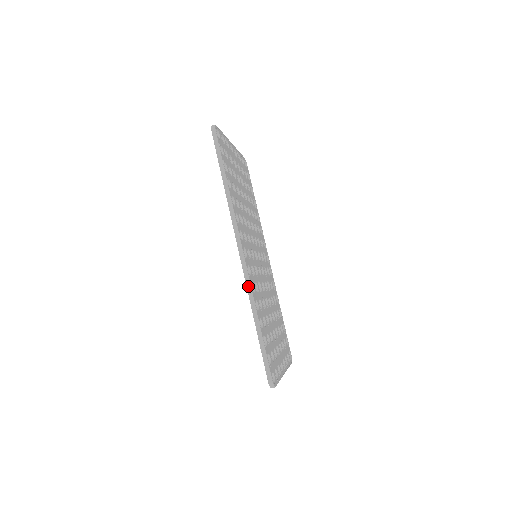
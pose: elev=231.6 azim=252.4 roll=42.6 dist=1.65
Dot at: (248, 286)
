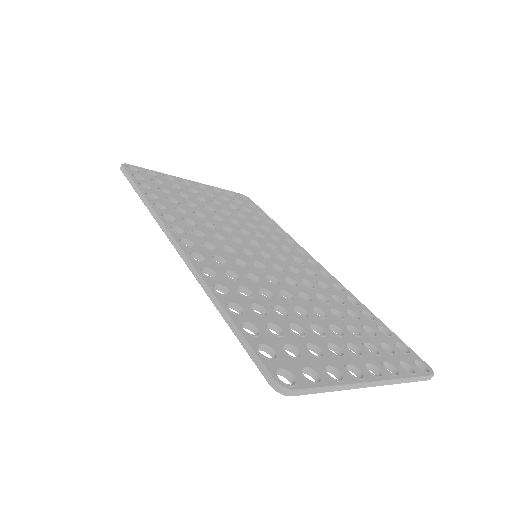
Dot at: (193, 272)
